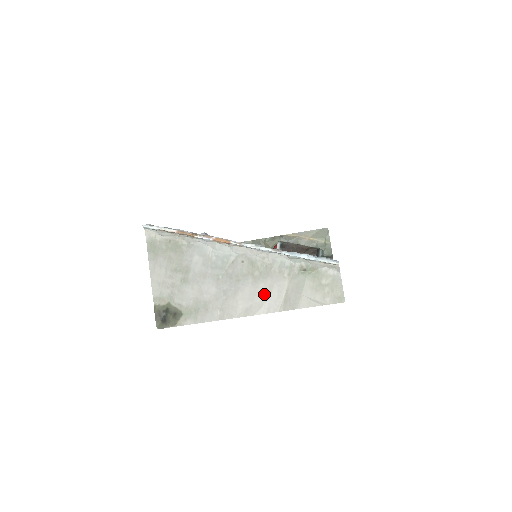
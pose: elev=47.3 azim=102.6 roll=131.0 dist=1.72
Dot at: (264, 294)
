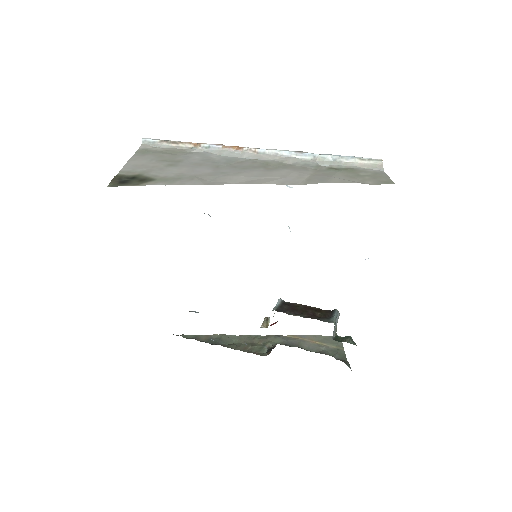
Dot at: (279, 175)
